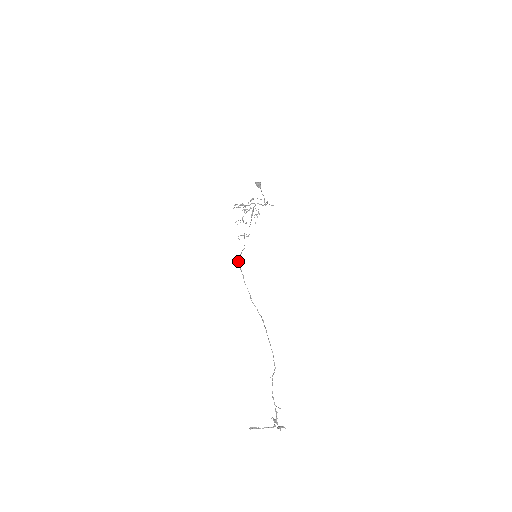
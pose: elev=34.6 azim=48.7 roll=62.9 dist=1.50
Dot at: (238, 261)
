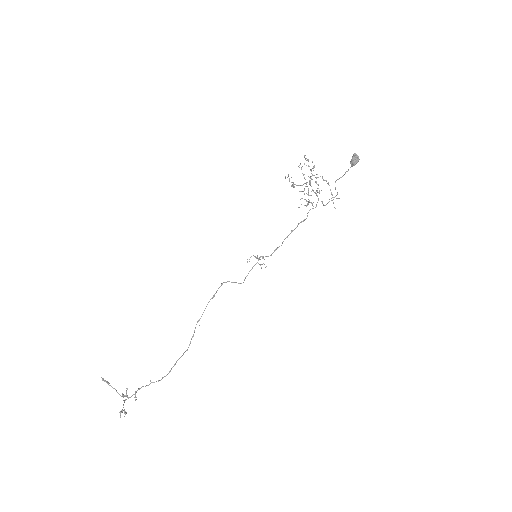
Dot at: occluded
